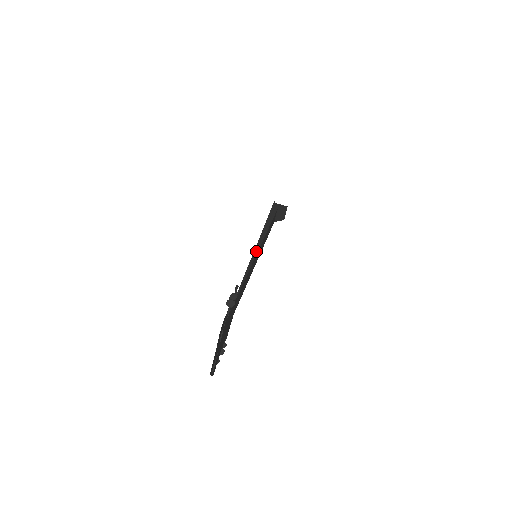
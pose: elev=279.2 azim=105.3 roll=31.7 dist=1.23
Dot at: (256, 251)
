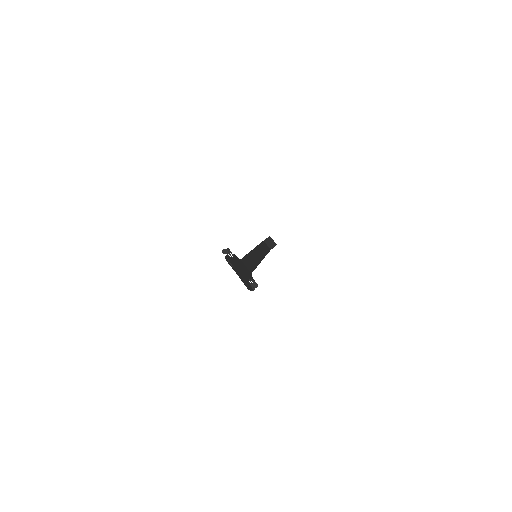
Dot at: occluded
